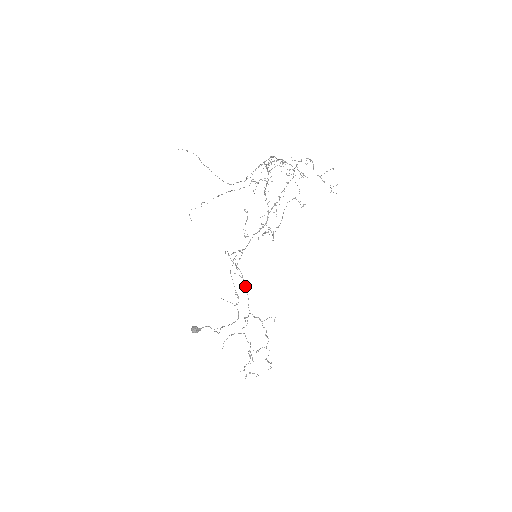
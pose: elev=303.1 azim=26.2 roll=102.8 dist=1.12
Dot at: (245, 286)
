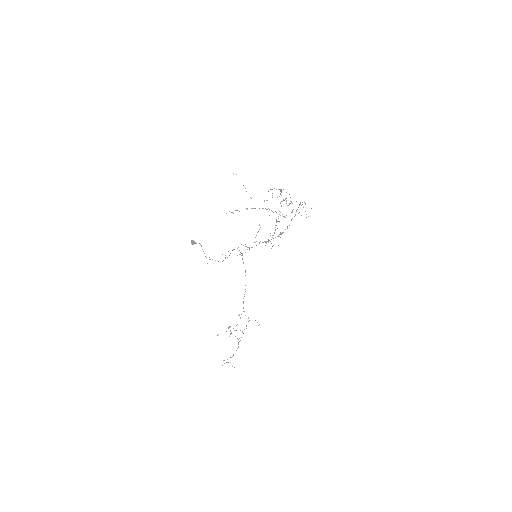
Dot at: occluded
